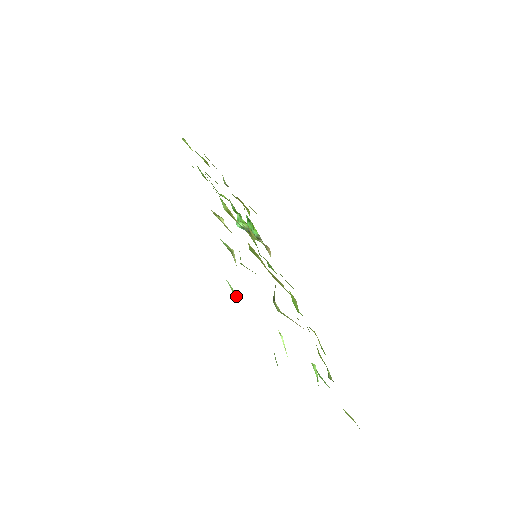
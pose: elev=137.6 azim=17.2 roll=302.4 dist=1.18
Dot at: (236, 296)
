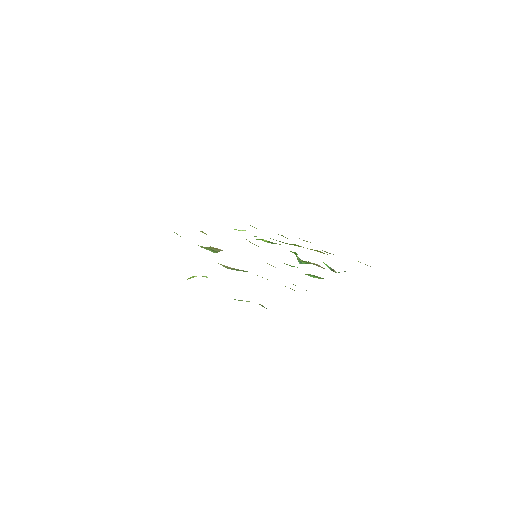
Dot at: occluded
